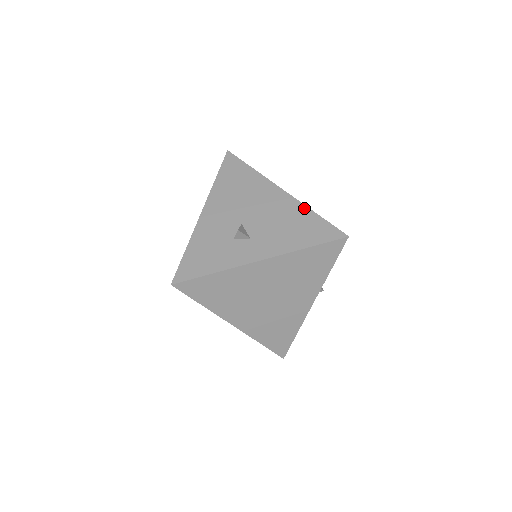
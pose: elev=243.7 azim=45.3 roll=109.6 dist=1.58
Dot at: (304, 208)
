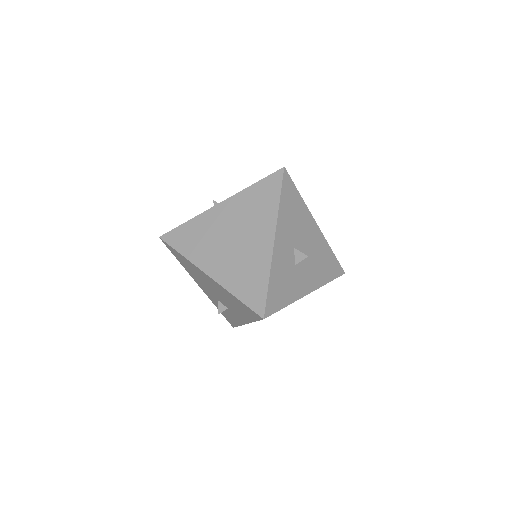
Dot at: occluded
